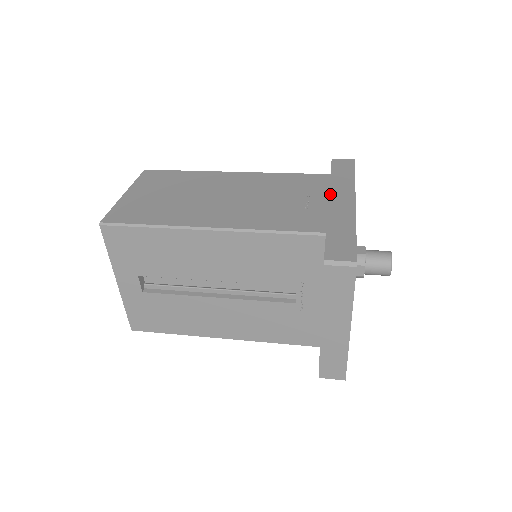
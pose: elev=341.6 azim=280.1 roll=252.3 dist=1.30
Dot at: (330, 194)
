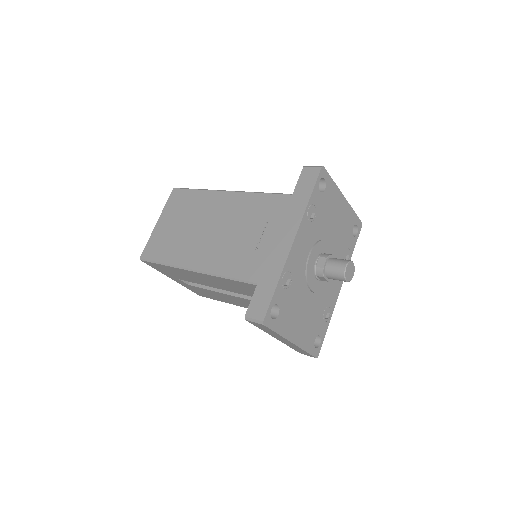
Dot at: (280, 228)
